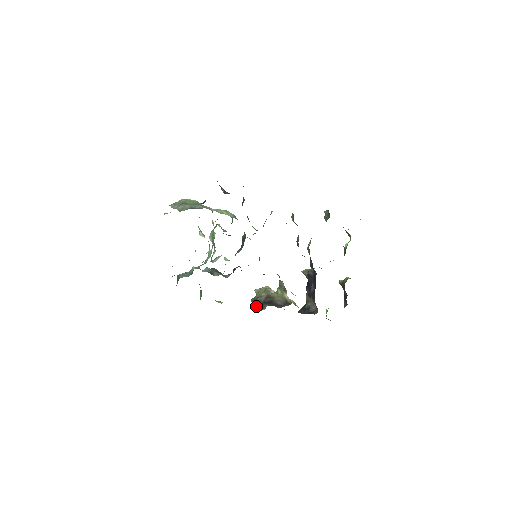
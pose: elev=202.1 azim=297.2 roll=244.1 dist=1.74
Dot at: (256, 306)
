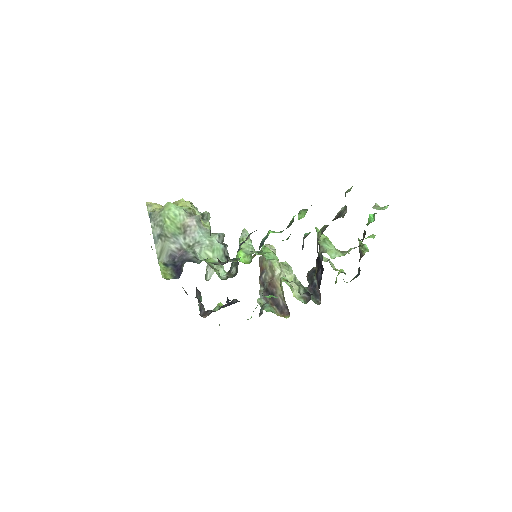
Dot at: (260, 287)
